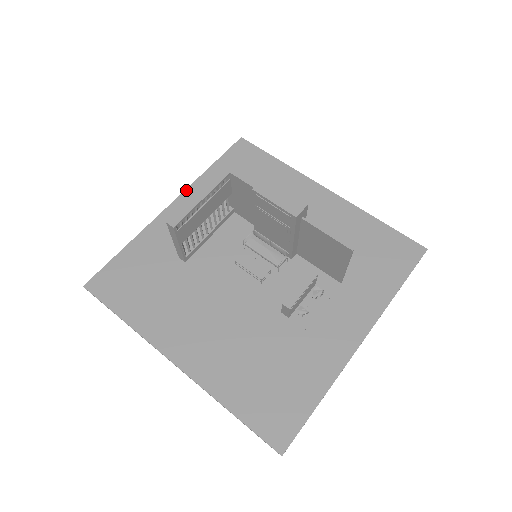
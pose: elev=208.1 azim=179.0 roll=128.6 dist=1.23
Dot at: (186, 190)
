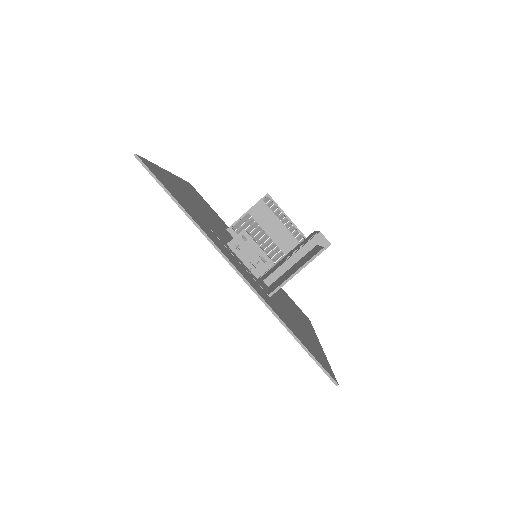
Dot at: occluded
